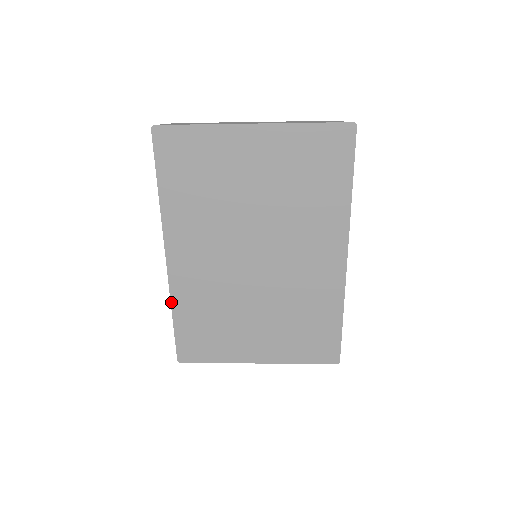
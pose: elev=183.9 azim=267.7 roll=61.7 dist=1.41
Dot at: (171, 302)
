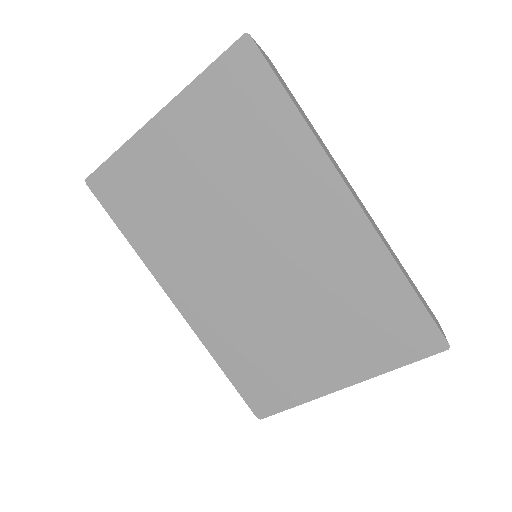
Dot at: (209, 351)
